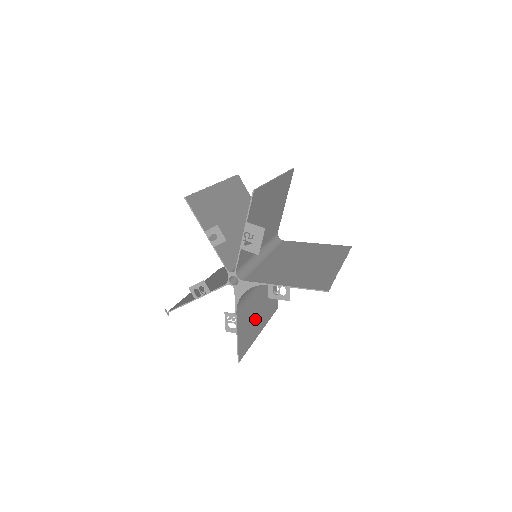
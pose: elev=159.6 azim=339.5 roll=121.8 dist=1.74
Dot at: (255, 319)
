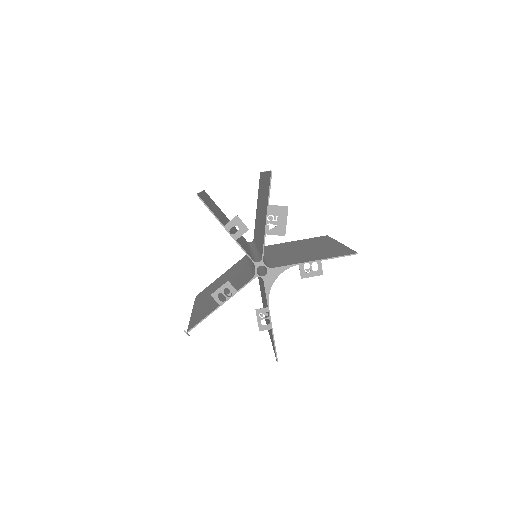
Dot at: occluded
